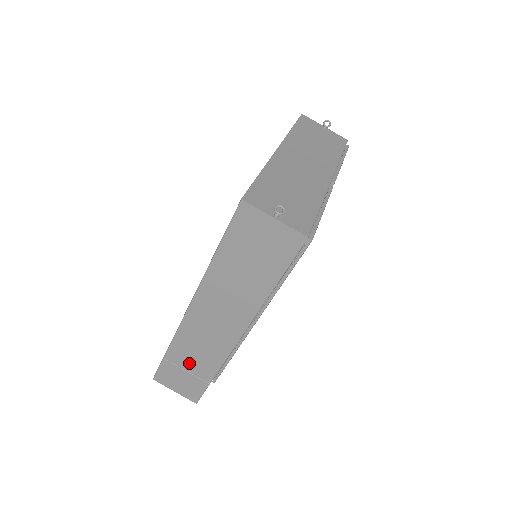
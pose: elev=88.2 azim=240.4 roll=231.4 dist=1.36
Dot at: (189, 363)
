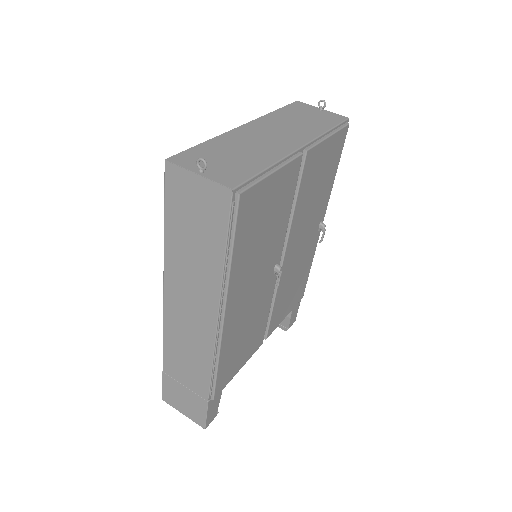
Dot at: (184, 375)
